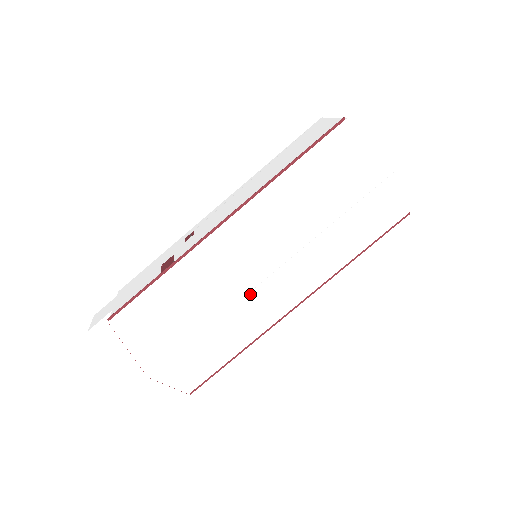
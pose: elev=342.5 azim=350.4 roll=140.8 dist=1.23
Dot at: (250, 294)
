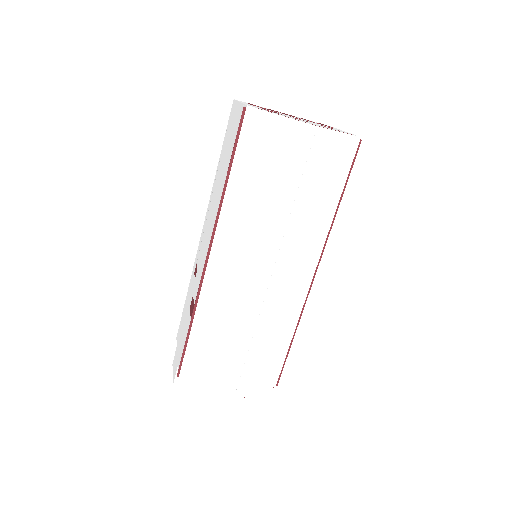
Dot at: (265, 301)
